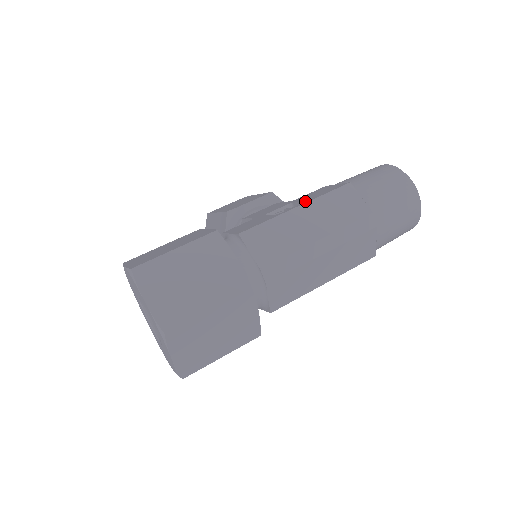
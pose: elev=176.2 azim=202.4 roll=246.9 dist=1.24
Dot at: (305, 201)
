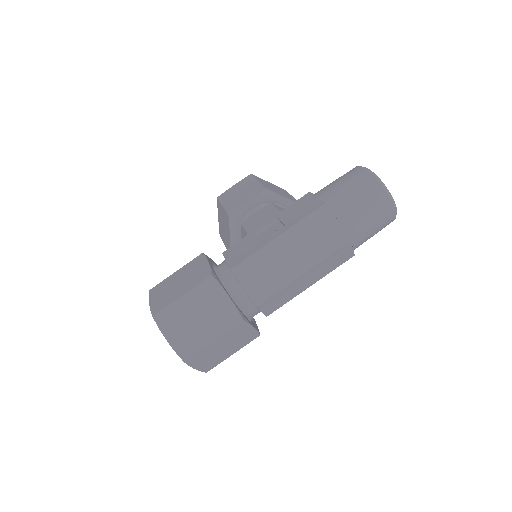
Dot at: (286, 226)
